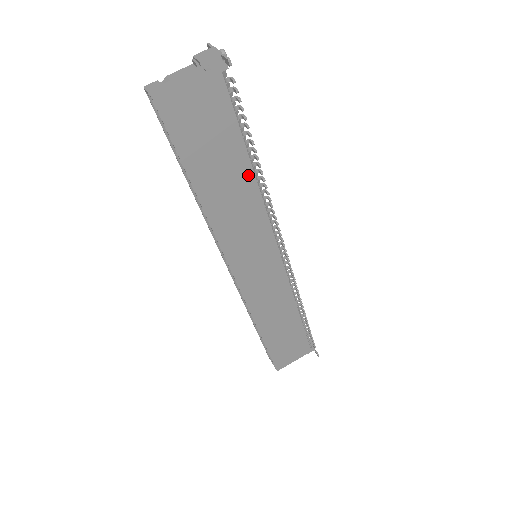
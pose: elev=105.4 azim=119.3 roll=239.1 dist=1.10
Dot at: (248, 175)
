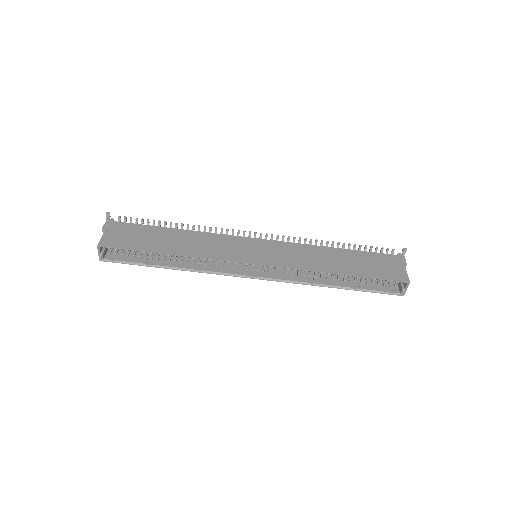
Dot at: (180, 232)
